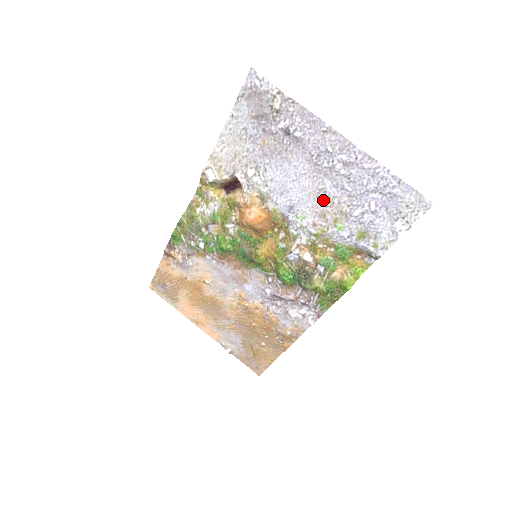
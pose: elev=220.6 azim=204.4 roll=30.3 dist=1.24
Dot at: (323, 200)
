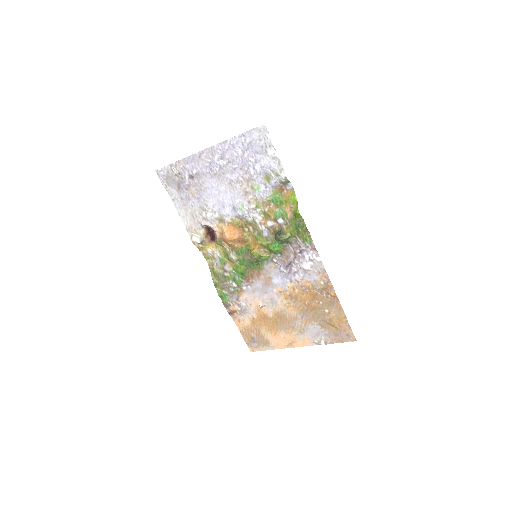
Dot at: (237, 186)
